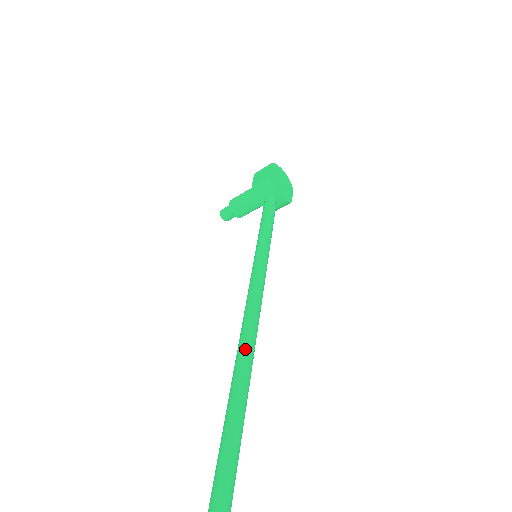
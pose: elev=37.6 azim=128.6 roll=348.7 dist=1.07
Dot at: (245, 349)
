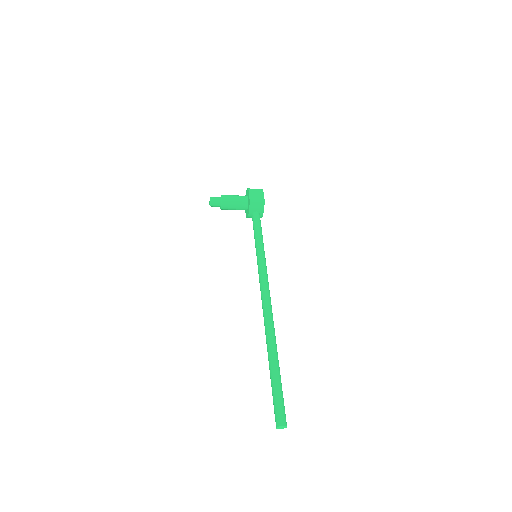
Dot at: (273, 321)
